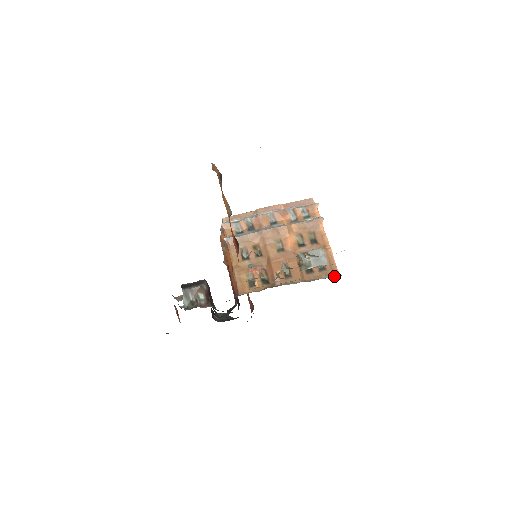
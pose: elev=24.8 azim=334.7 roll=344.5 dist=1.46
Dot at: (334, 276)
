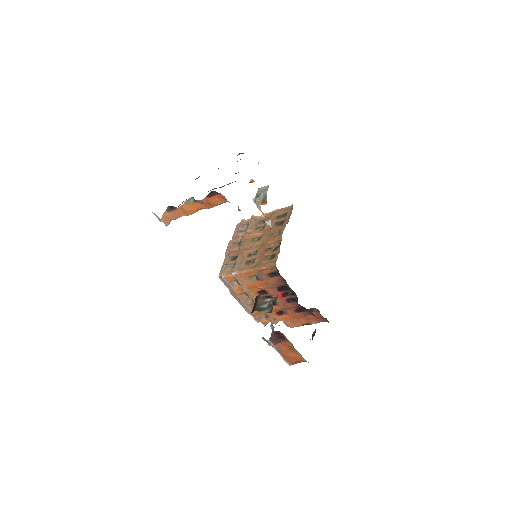
Dot at: occluded
